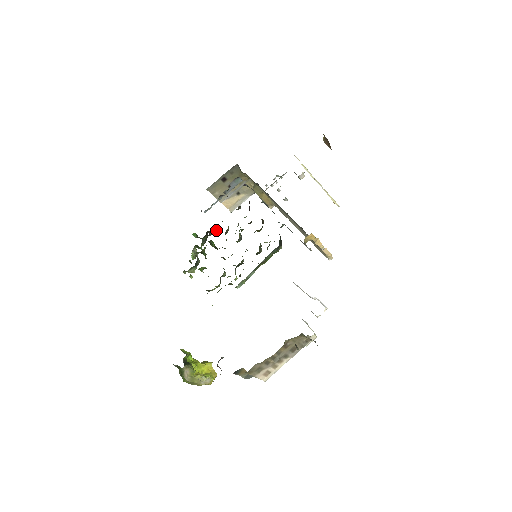
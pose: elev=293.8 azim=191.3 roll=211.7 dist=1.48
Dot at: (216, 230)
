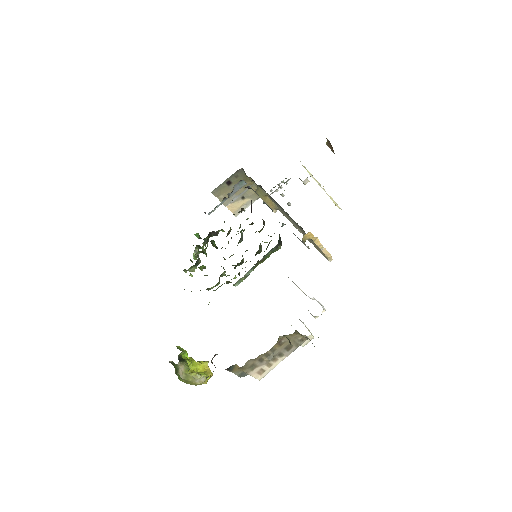
Dot at: (218, 231)
